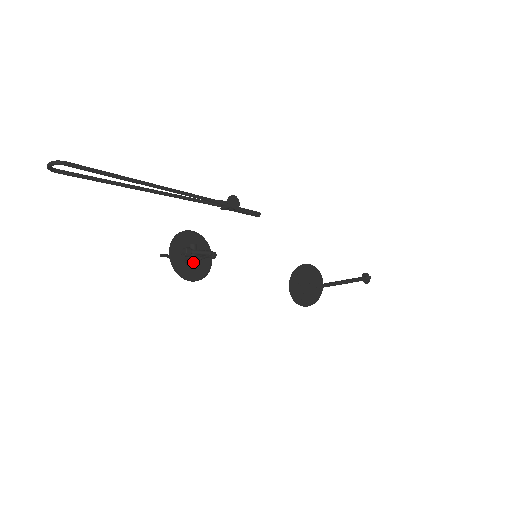
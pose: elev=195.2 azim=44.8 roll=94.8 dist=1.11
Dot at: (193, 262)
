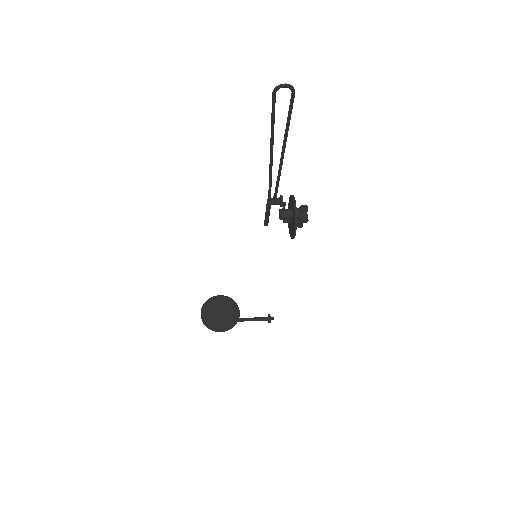
Dot at: (292, 222)
